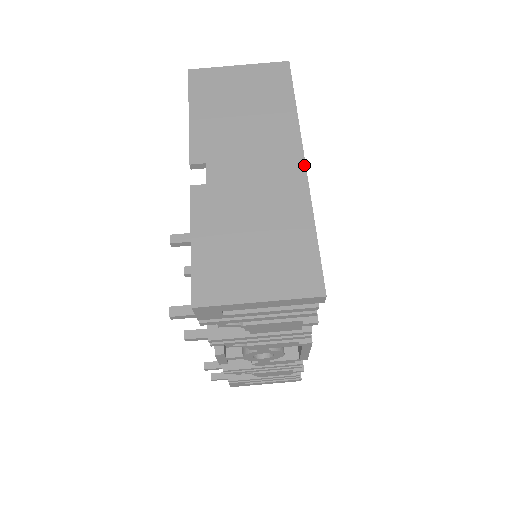
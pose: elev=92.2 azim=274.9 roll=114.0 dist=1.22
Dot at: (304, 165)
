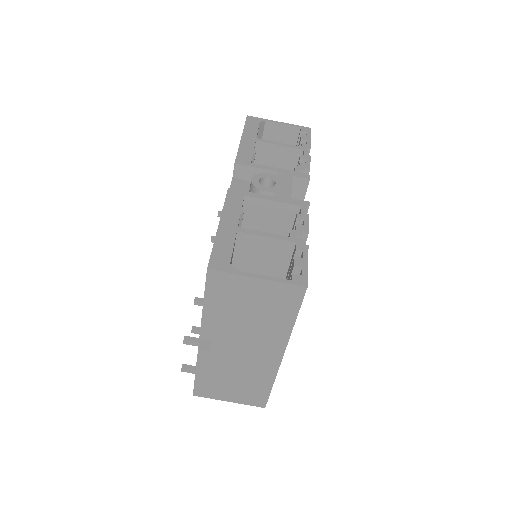
Dot at: (281, 359)
